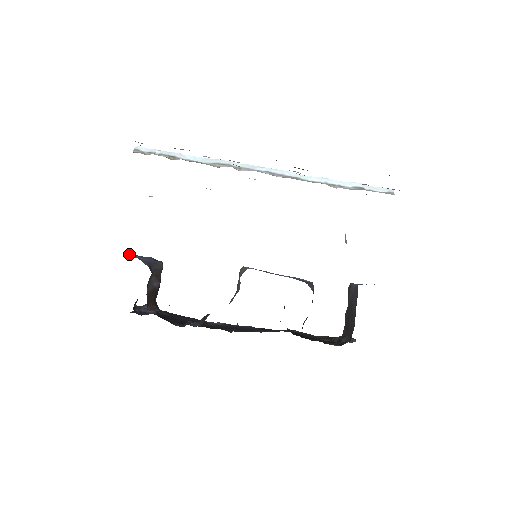
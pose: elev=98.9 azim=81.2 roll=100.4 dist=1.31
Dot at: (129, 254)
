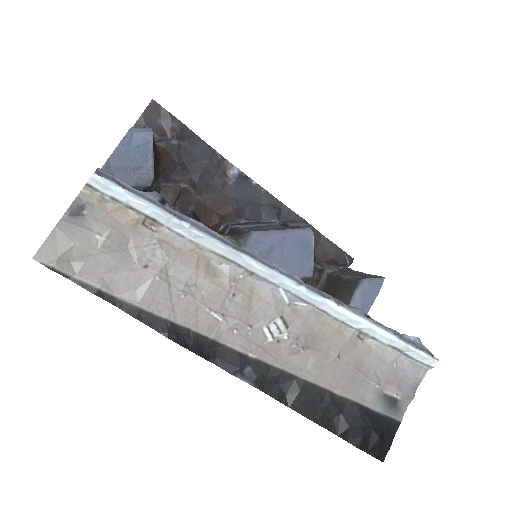
Dot at: (110, 157)
